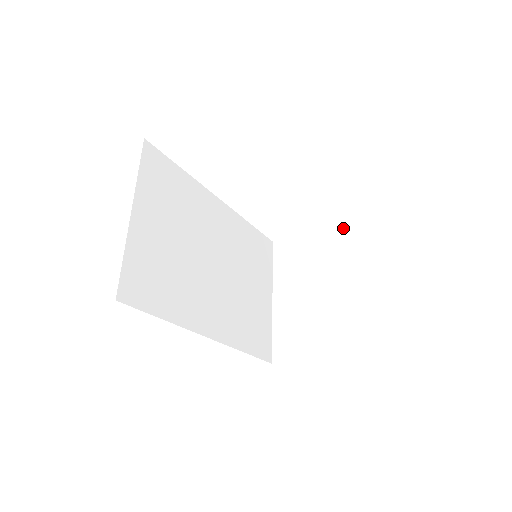
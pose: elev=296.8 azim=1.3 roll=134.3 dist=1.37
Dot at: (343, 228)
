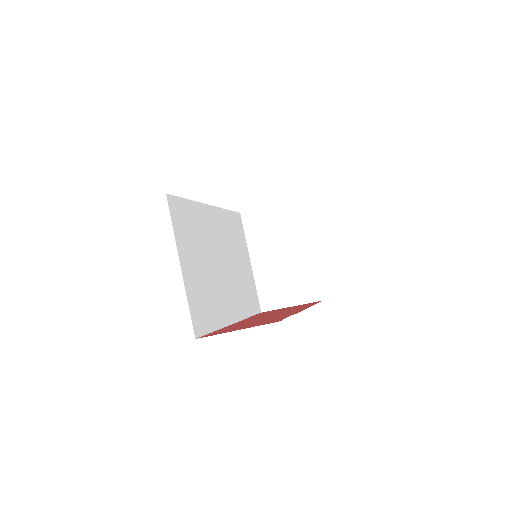
Dot at: (301, 202)
